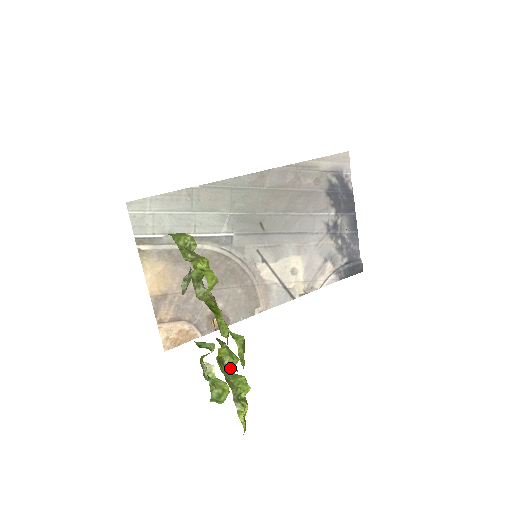
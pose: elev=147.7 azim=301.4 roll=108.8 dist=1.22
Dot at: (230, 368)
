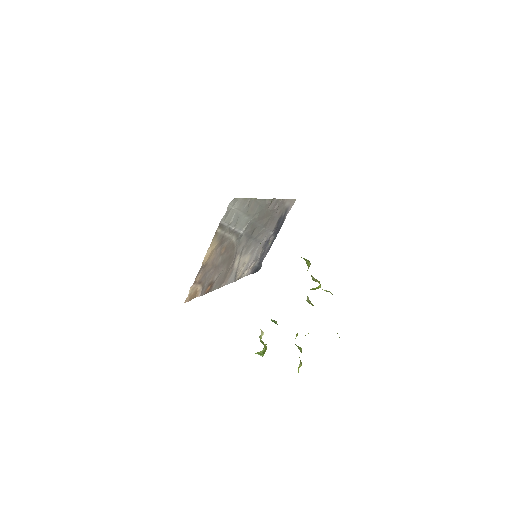
Dot at: occluded
